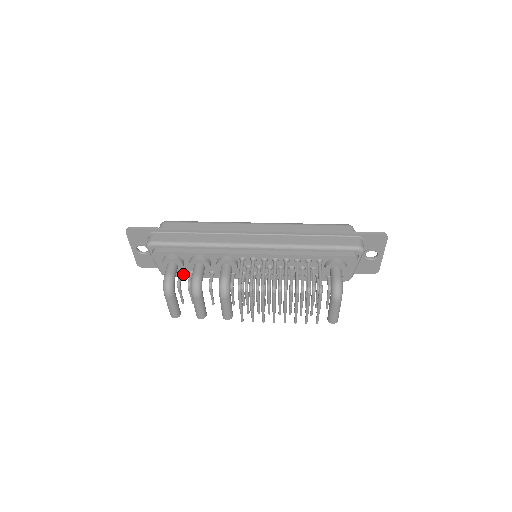
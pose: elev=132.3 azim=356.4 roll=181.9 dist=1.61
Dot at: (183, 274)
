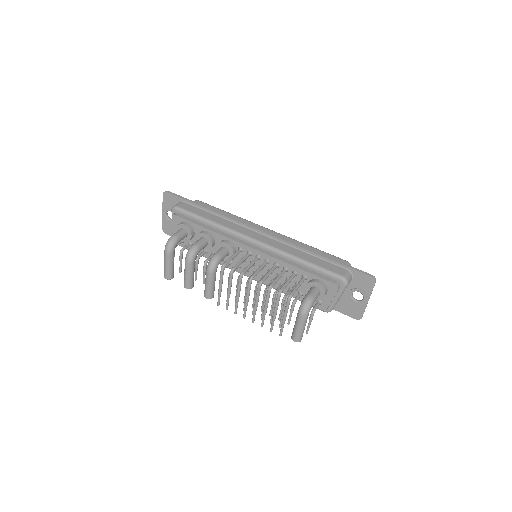
Dot at: occluded
